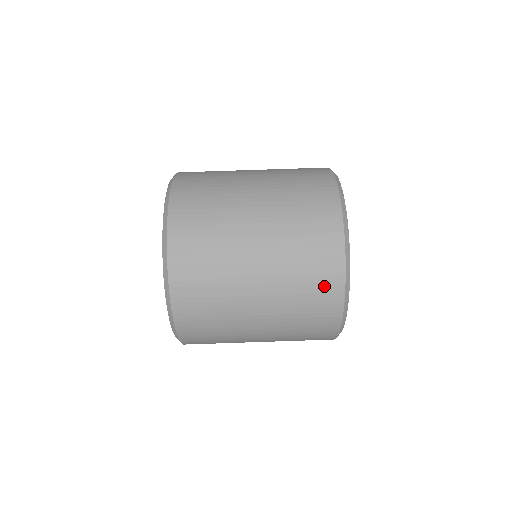
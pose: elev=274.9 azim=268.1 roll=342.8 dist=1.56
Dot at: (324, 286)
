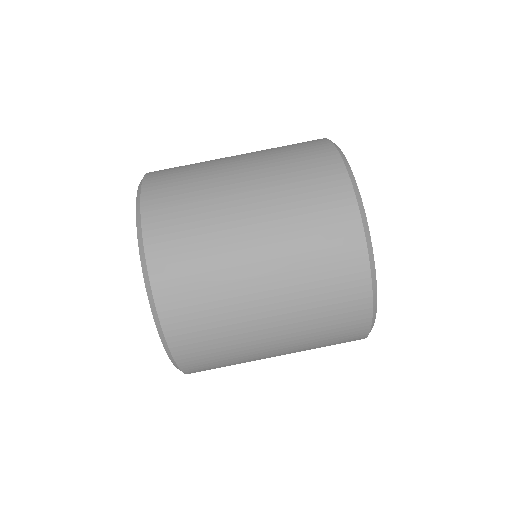
Dot at: (348, 311)
